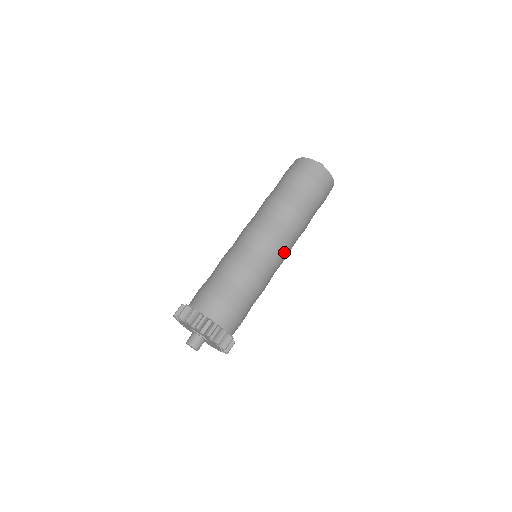
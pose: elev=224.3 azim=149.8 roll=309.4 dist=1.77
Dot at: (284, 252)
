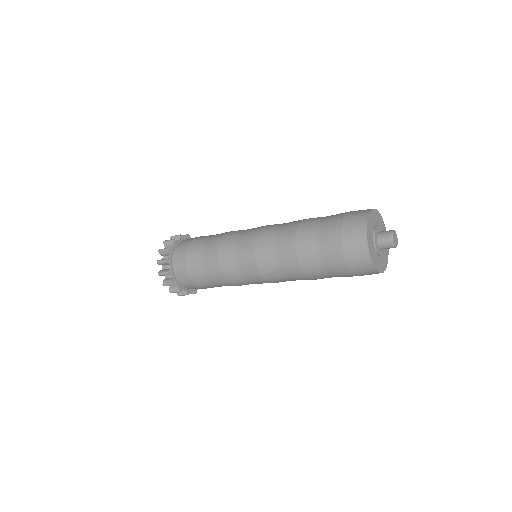
Dot at: occluded
